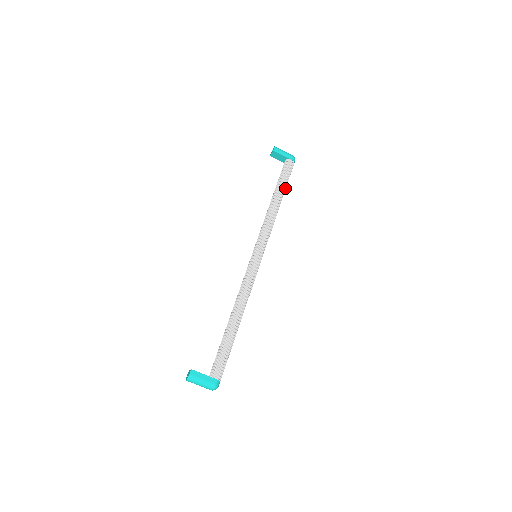
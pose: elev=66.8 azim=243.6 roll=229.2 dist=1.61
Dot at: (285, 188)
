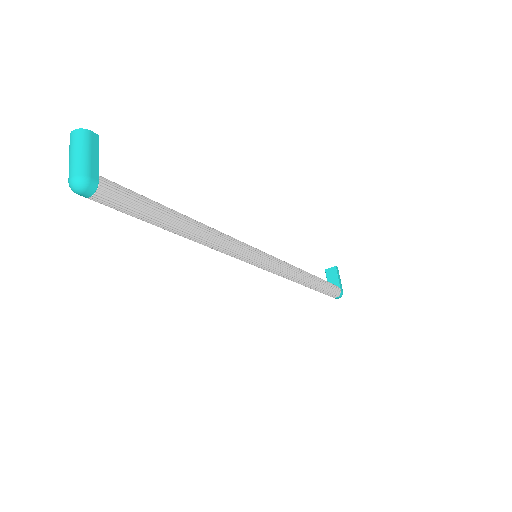
Dot at: (320, 288)
